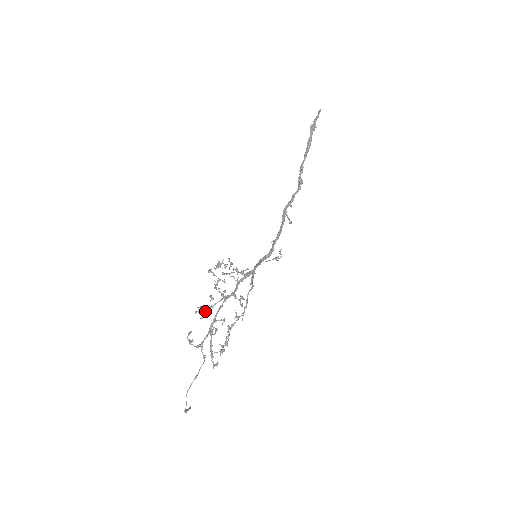
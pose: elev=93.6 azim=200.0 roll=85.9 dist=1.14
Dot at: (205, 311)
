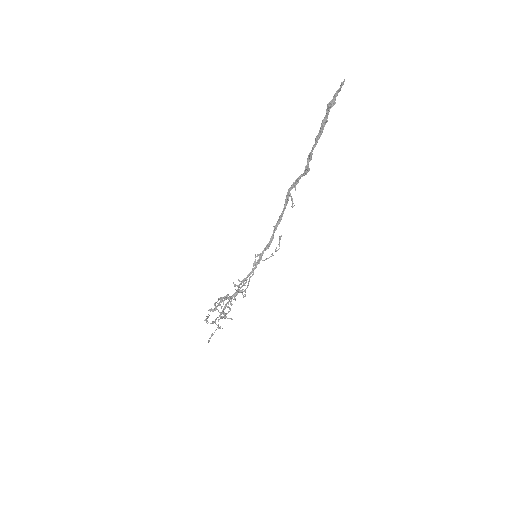
Dot at: (215, 309)
